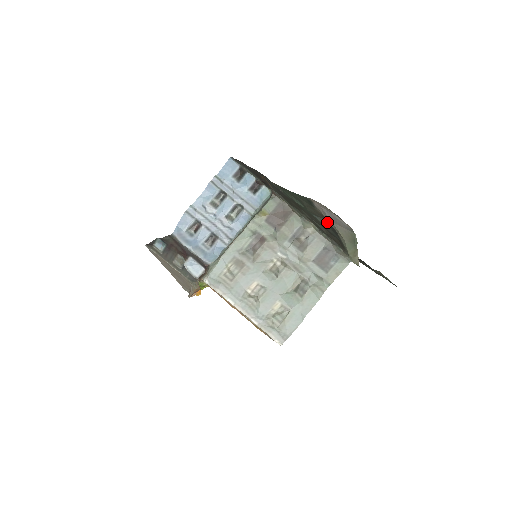
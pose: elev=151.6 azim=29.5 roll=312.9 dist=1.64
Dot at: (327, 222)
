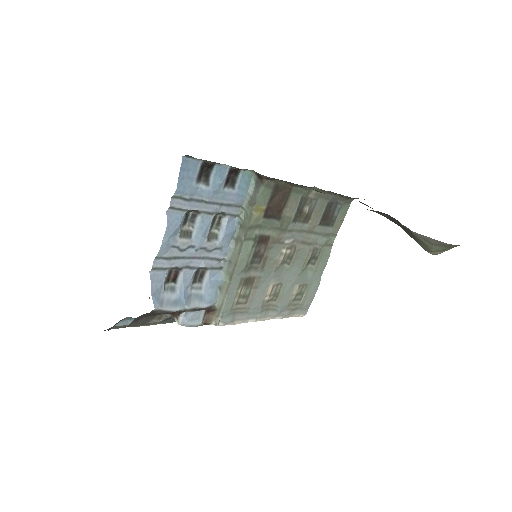
Dot at: (381, 213)
